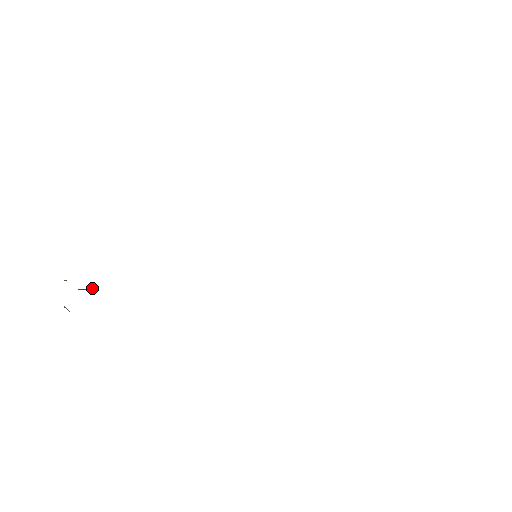
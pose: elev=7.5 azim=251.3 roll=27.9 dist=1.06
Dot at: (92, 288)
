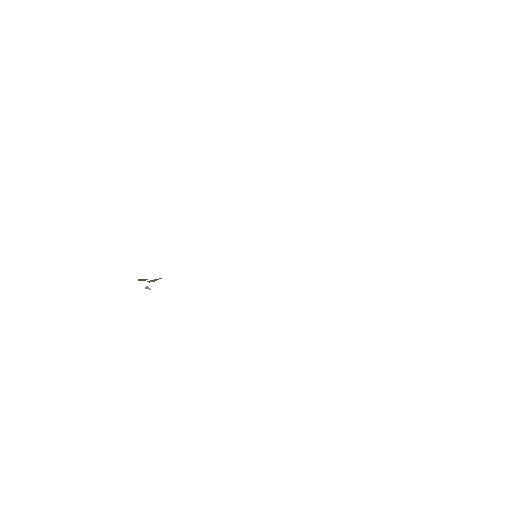
Dot at: occluded
